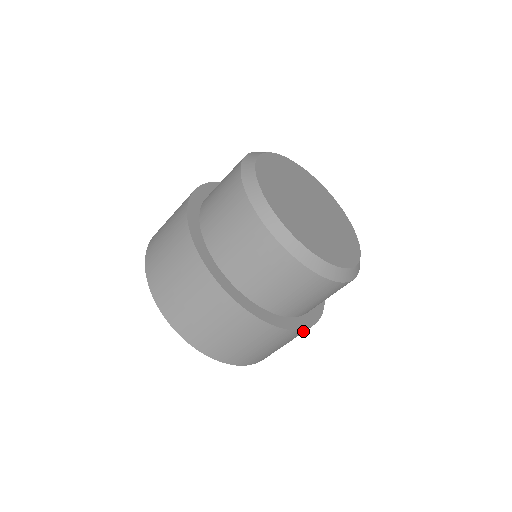
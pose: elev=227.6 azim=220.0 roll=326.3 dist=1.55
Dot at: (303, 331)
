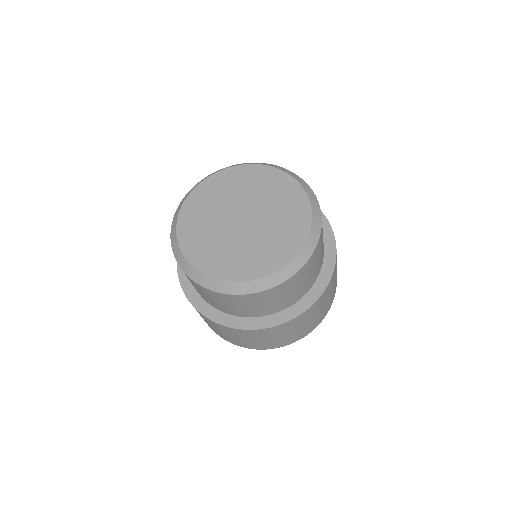
Dot at: (327, 288)
